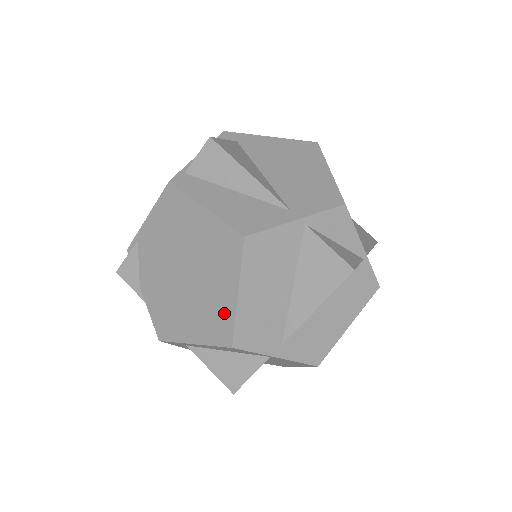
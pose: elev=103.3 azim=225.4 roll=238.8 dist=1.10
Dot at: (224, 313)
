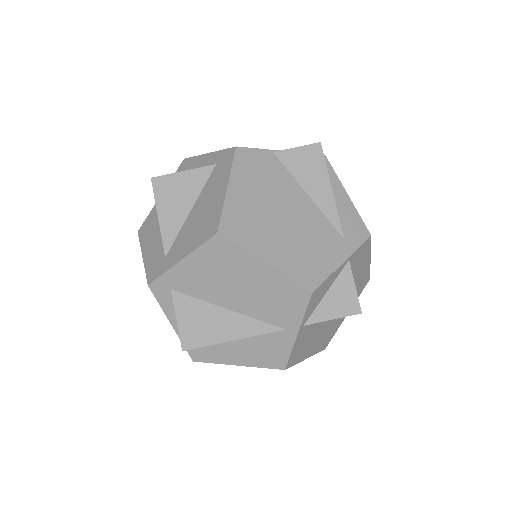
Dot at: occluded
